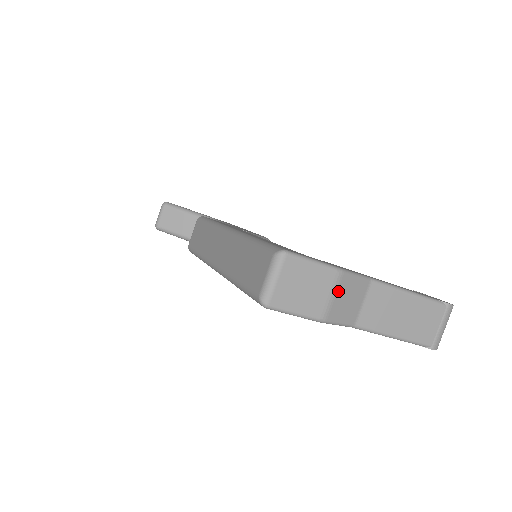
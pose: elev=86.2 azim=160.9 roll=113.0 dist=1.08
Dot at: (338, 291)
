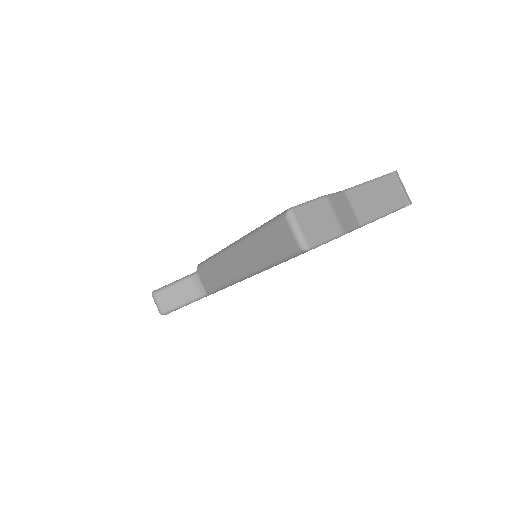
Dot at: (335, 209)
